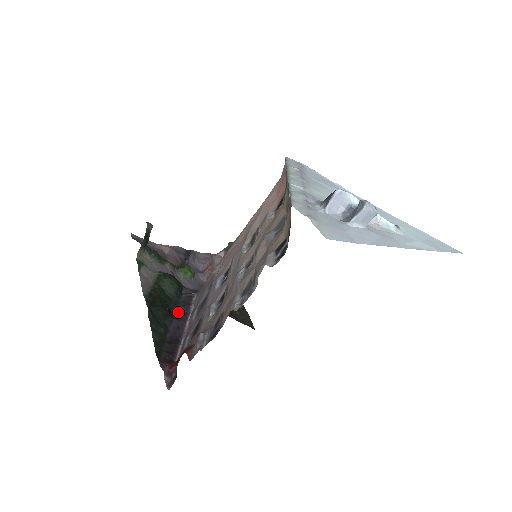
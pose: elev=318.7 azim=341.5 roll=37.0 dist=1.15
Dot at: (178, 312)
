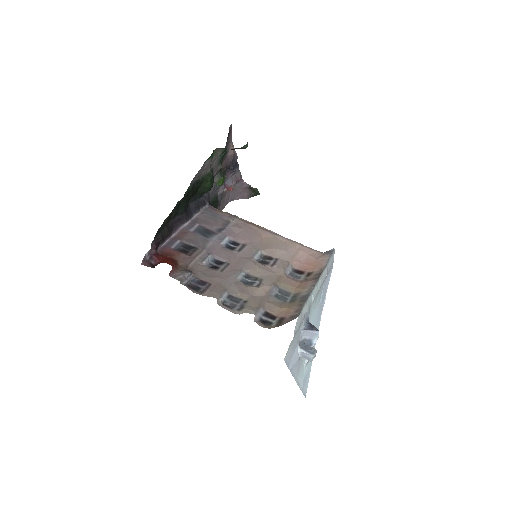
Dot at: (190, 207)
